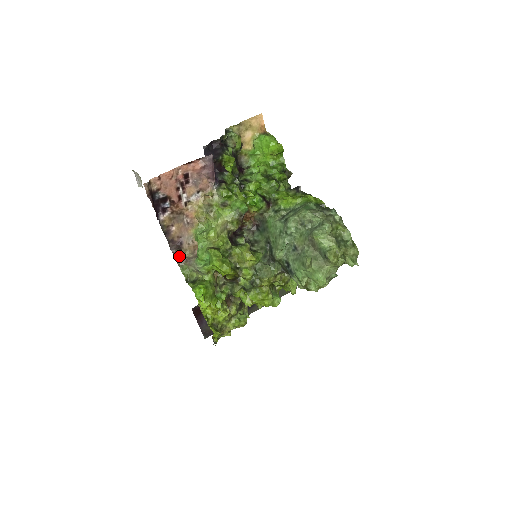
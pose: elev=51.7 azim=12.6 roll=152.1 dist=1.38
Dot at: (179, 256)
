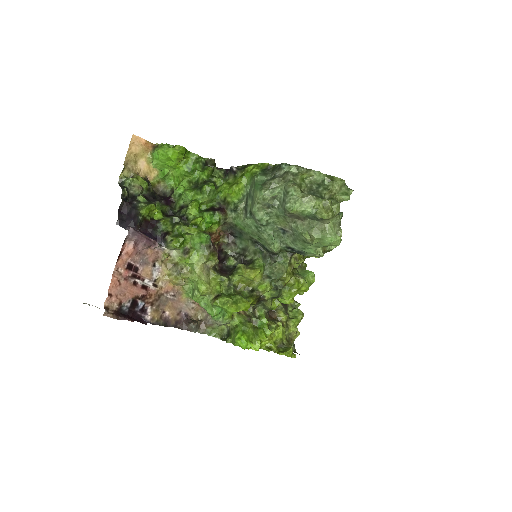
Dot at: (195, 328)
